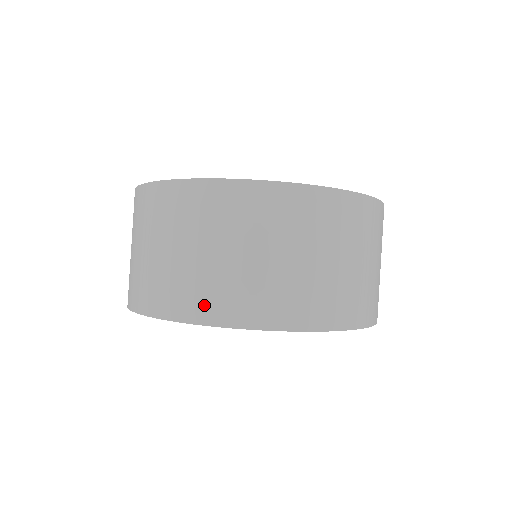
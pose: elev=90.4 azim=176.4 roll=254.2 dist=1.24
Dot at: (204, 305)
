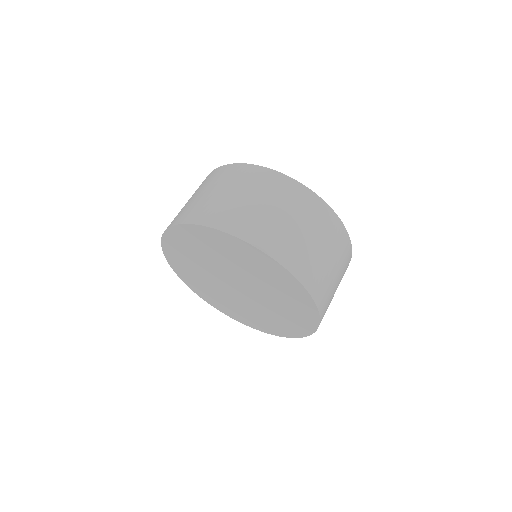
Dot at: (254, 233)
